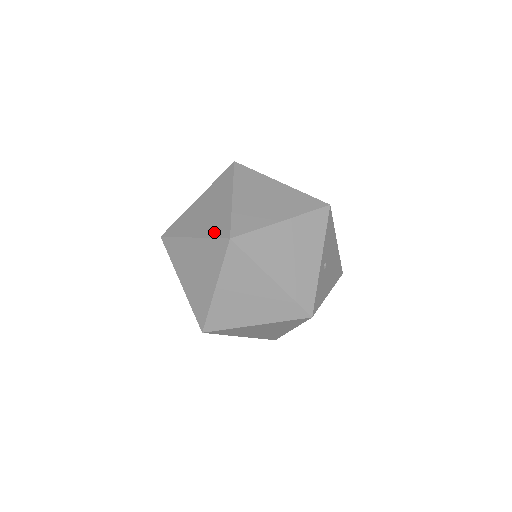
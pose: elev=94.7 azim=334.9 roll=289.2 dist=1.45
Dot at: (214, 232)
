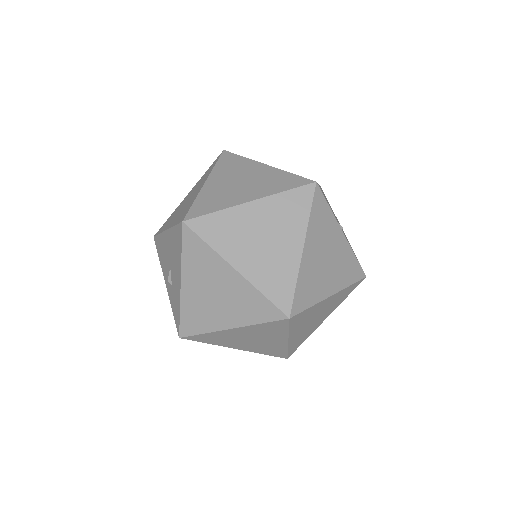
Dot at: (257, 317)
